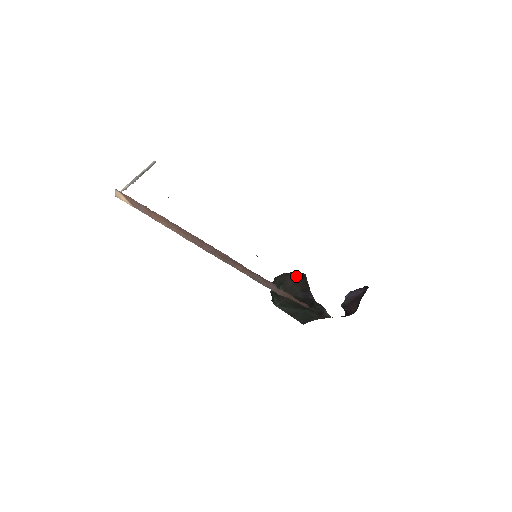
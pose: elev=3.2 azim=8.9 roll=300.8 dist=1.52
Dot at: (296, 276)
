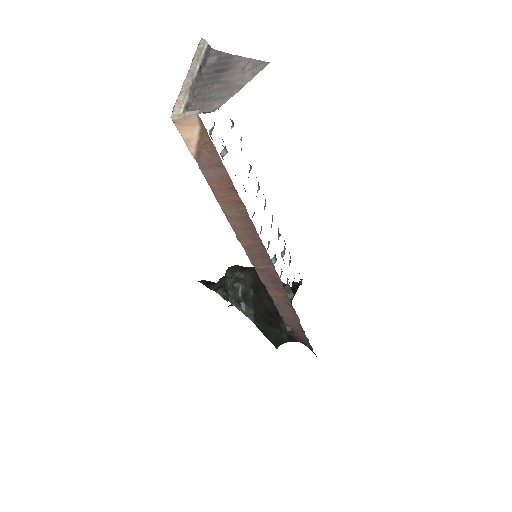
Dot at: occluded
